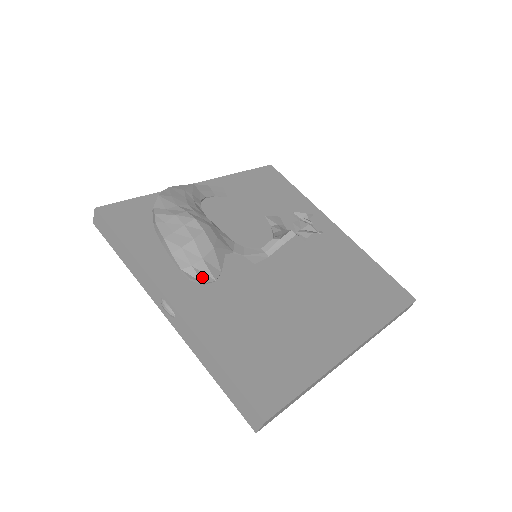
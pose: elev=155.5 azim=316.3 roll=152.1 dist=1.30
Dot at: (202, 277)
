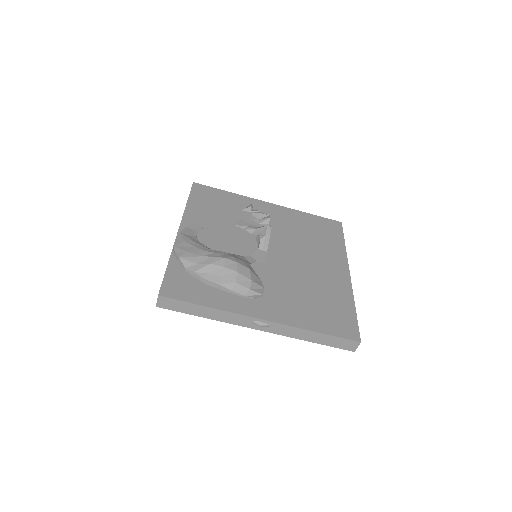
Dot at: (259, 292)
